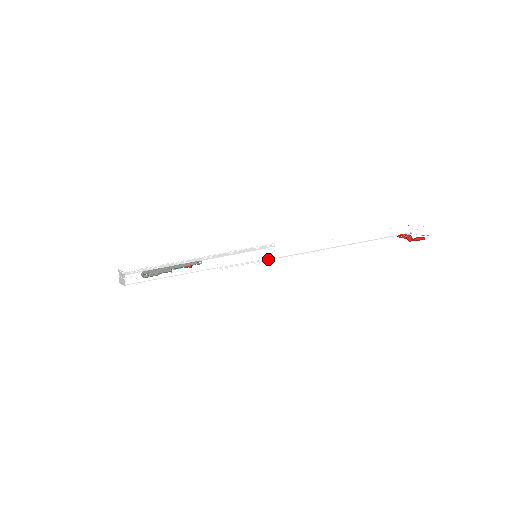
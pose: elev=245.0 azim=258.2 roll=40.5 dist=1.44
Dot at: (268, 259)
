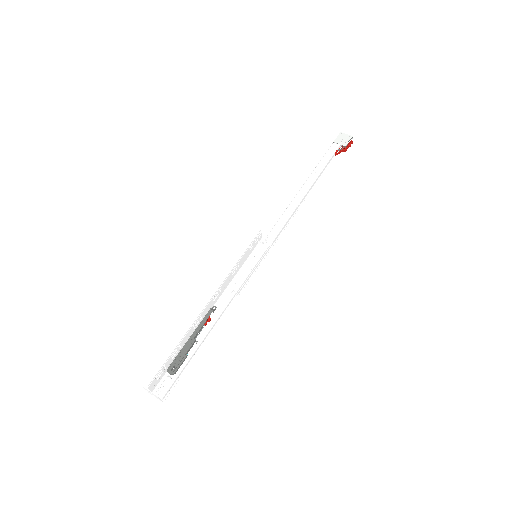
Dot at: (268, 250)
